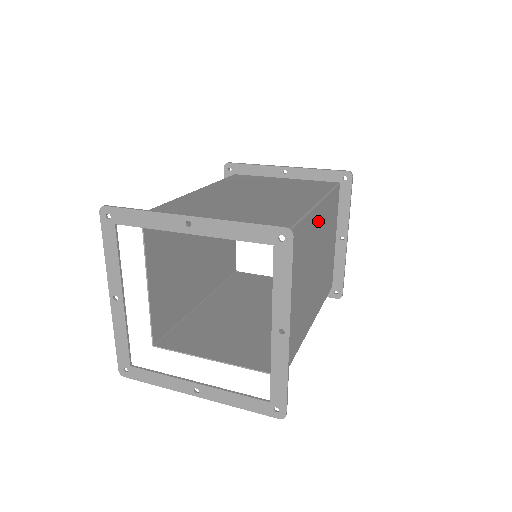
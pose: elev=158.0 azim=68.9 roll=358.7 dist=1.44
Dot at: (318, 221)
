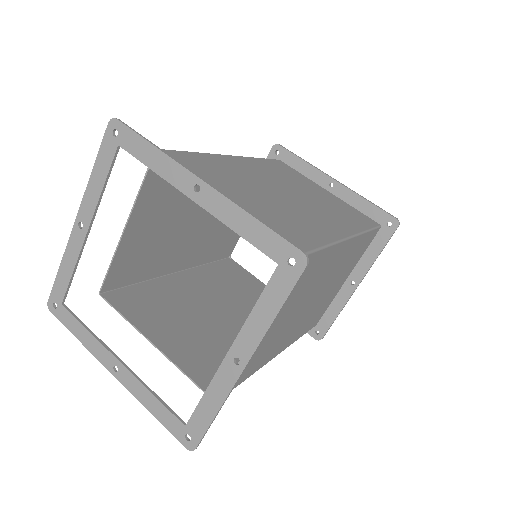
Dot at: (340, 256)
